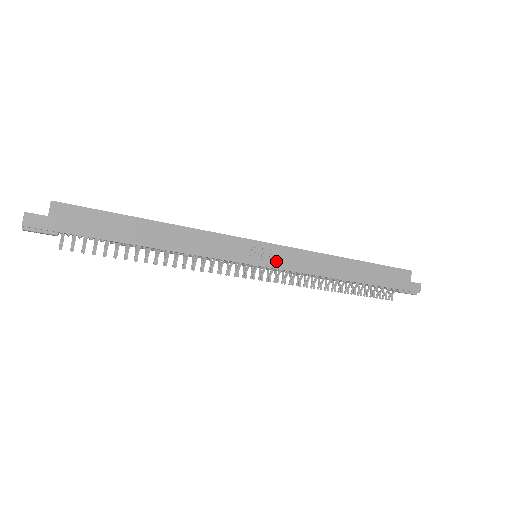
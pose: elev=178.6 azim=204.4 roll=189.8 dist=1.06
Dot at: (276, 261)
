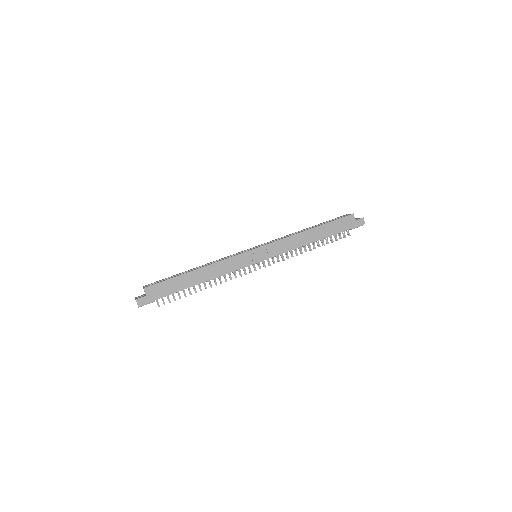
Dot at: (268, 254)
